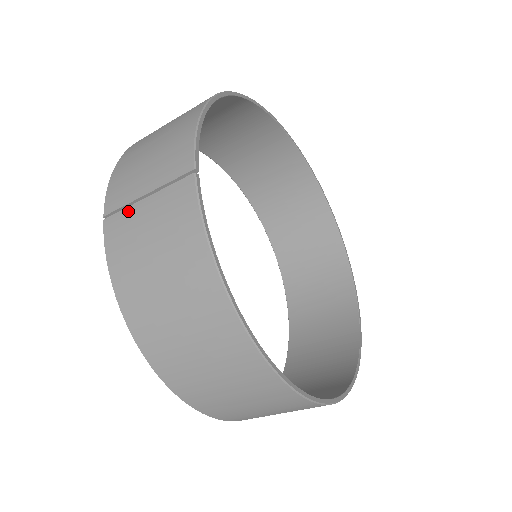
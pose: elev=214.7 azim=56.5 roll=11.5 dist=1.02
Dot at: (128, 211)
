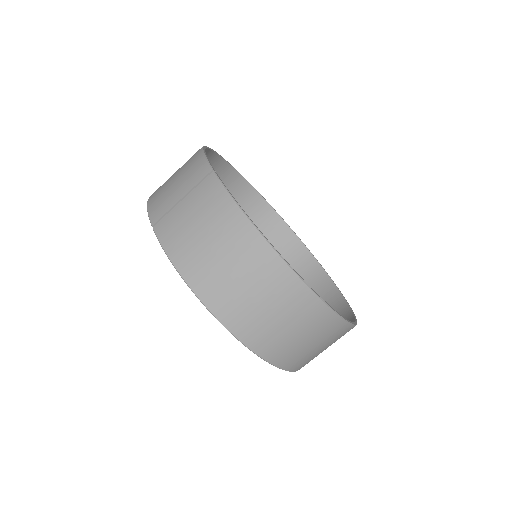
Dot at: (171, 213)
